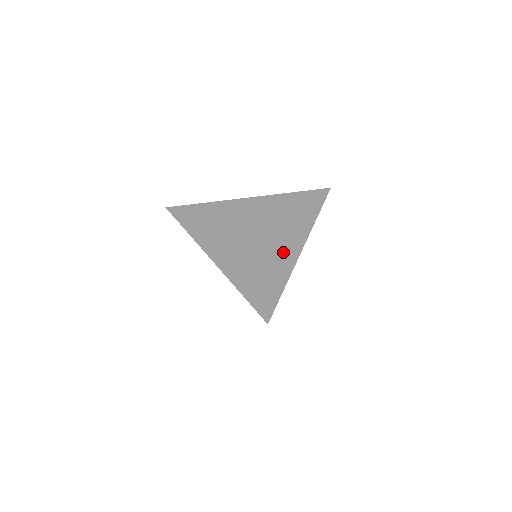
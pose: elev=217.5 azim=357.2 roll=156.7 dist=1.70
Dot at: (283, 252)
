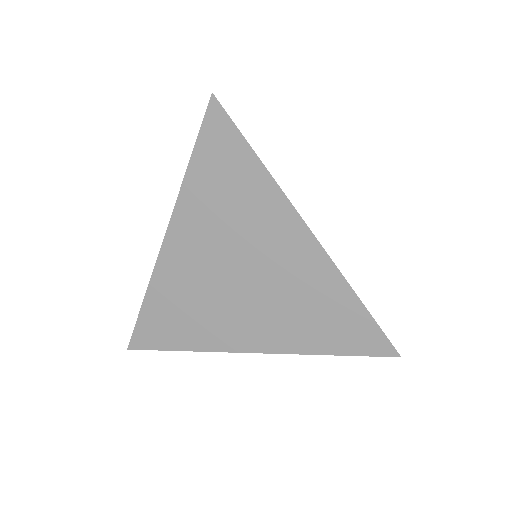
Dot at: occluded
